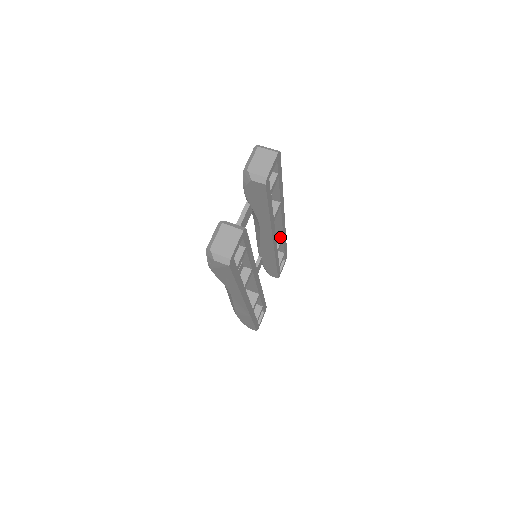
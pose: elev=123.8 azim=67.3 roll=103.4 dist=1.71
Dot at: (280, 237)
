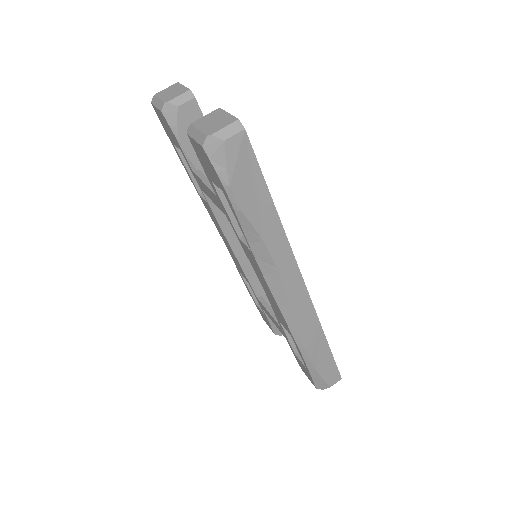
Dot at: occluded
